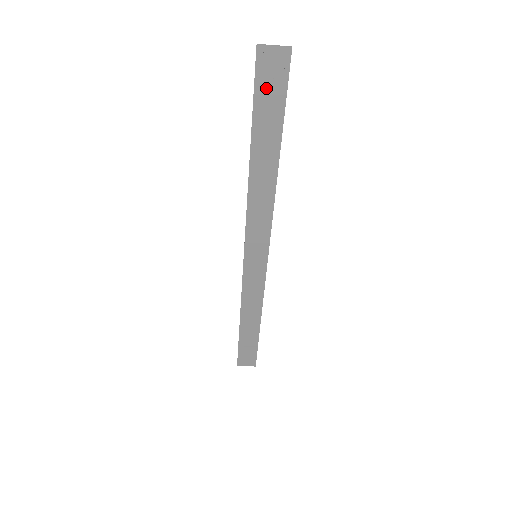
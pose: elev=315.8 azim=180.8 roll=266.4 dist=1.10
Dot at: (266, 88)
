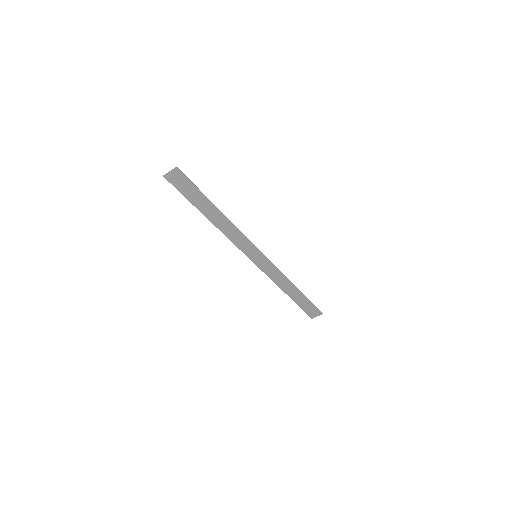
Dot at: (183, 188)
